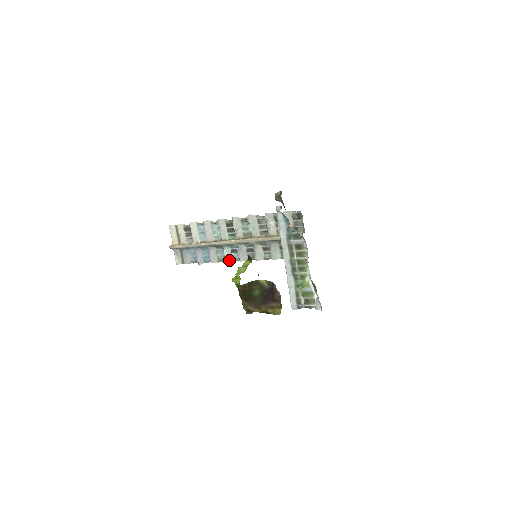
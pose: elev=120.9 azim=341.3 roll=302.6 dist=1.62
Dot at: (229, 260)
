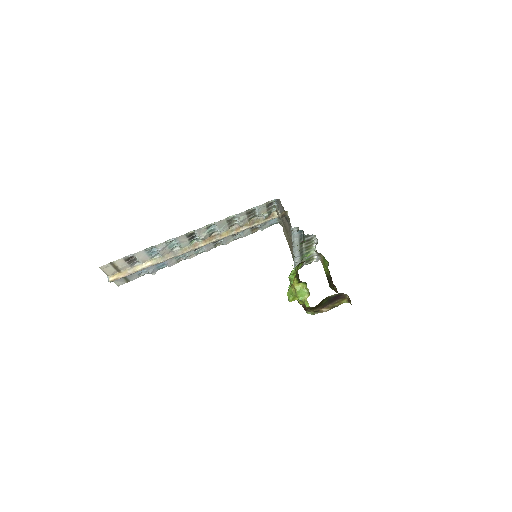
Dot at: (192, 257)
